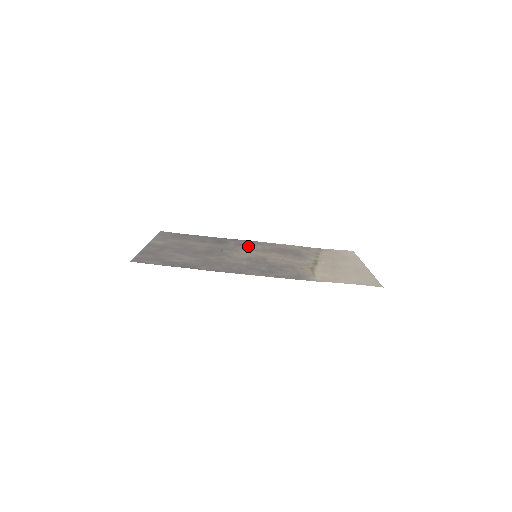
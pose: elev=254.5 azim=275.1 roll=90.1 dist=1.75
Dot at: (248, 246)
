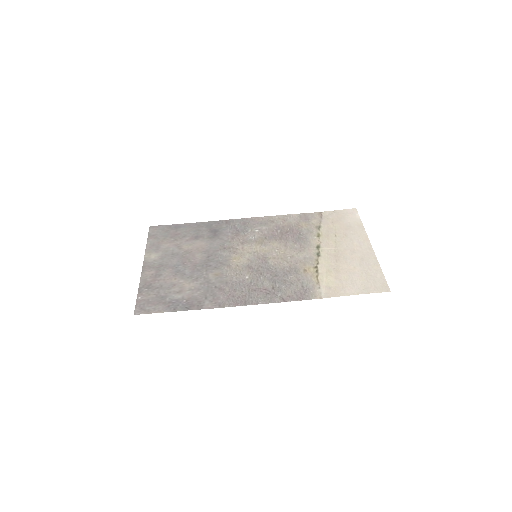
Dot at: (245, 234)
